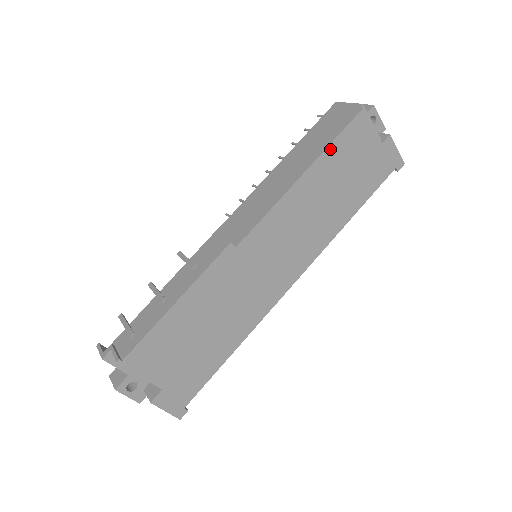
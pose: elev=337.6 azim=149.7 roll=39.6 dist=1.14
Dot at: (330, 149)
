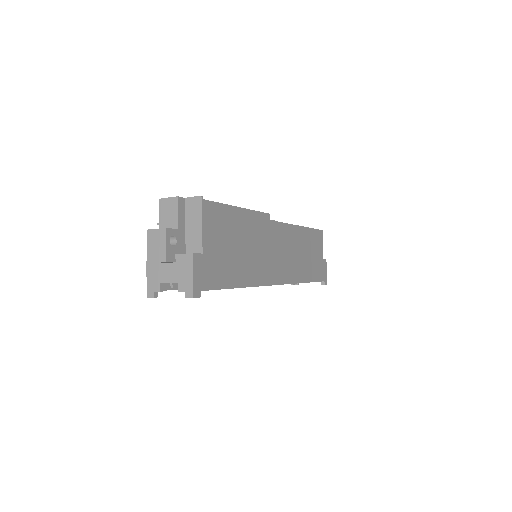
Dot at: (310, 230)
